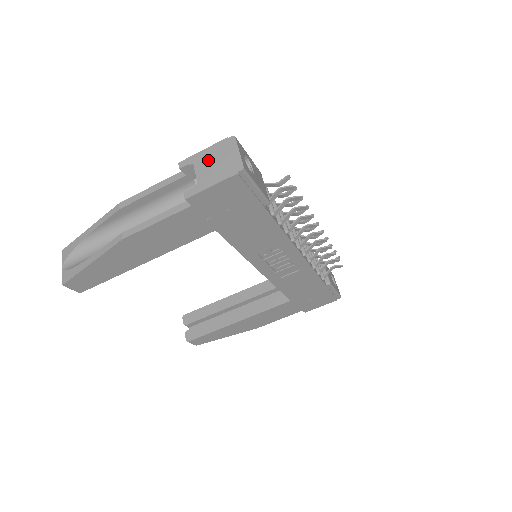
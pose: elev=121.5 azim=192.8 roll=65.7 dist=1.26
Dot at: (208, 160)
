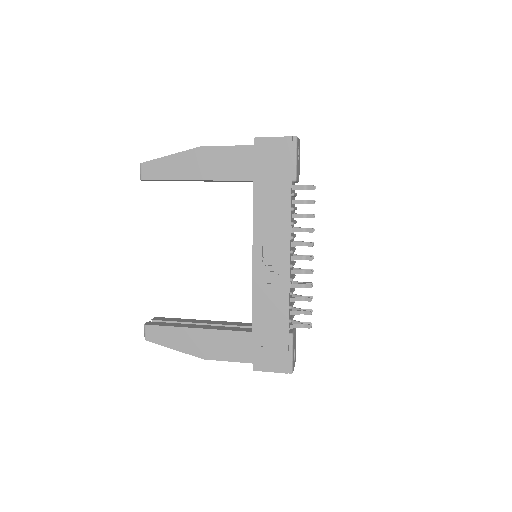
Dot at: occluded
